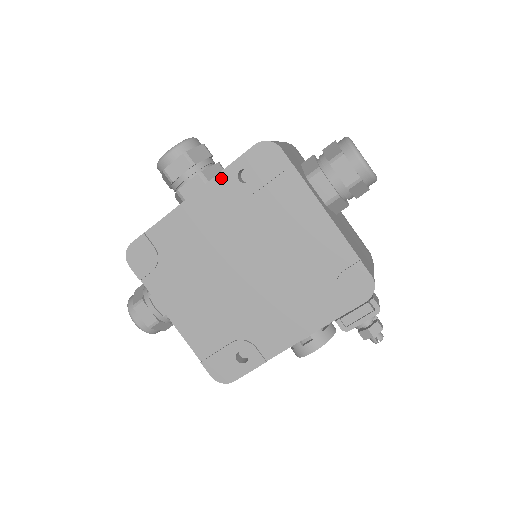
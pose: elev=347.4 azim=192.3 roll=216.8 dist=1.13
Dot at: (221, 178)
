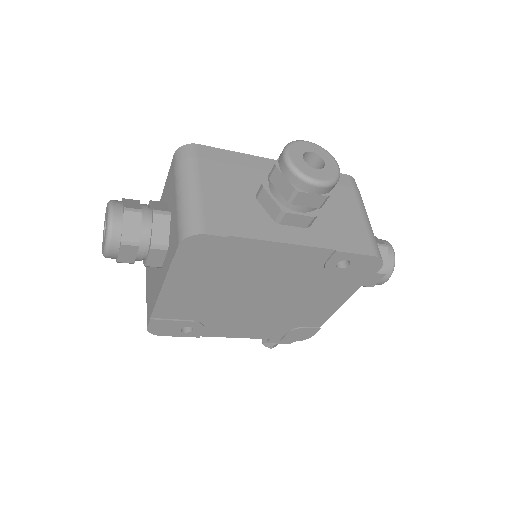
Dot at: (331, 253)
